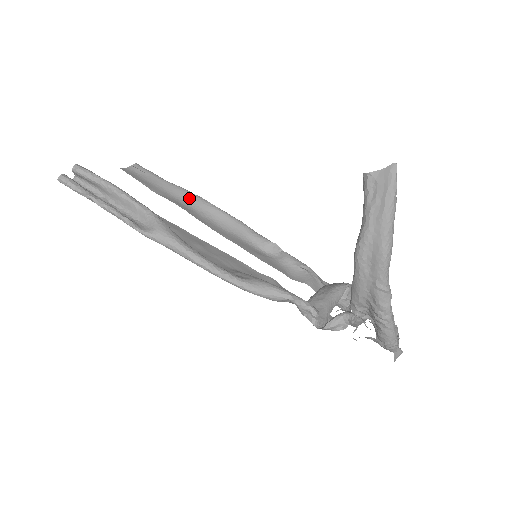
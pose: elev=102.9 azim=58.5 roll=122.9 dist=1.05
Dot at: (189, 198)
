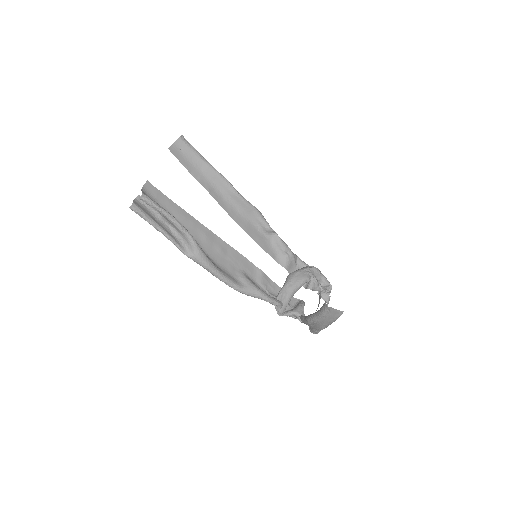
Dot at: (219, 181)
